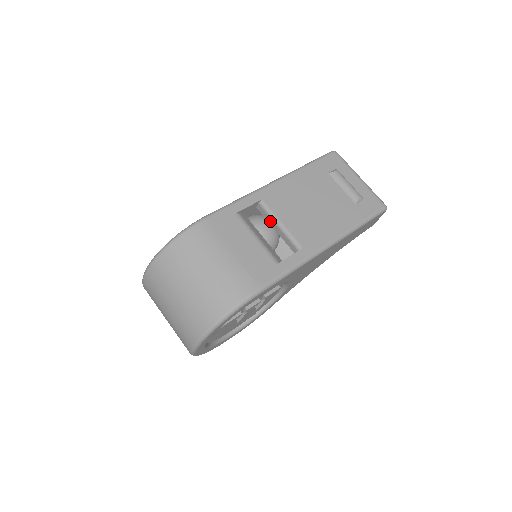
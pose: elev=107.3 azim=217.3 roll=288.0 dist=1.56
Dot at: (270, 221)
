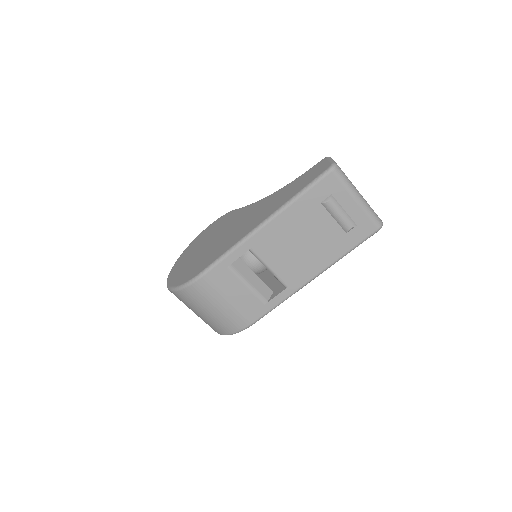
Dot at: occluded
